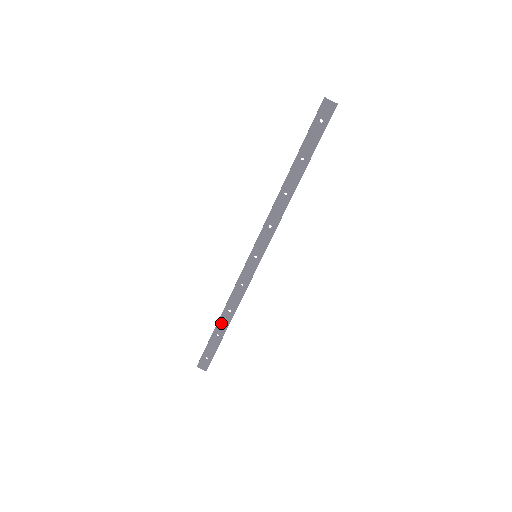
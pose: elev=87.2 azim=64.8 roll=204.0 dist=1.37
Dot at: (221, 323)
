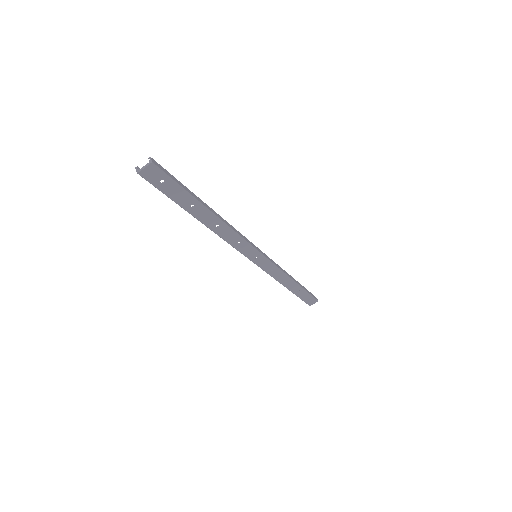
Dot at: (291, 288)
